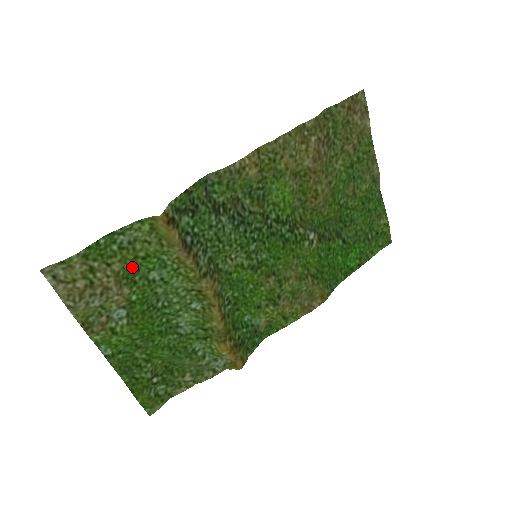
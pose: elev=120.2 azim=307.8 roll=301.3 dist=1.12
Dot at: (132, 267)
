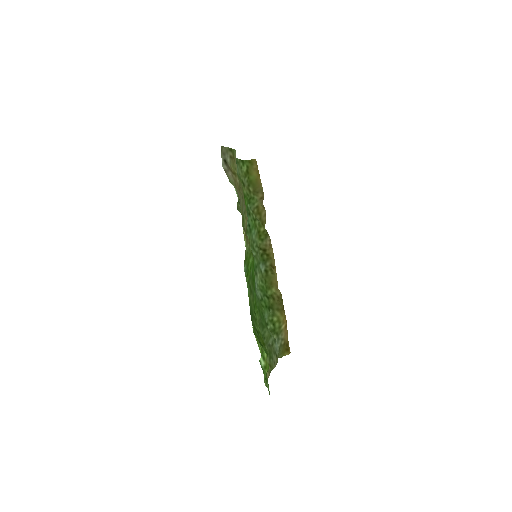
Dot at: occluded
